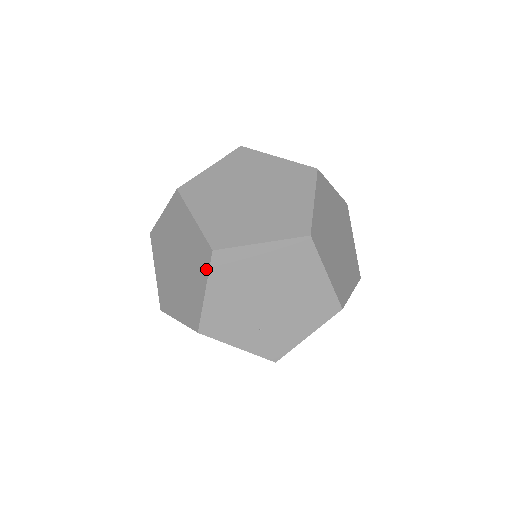
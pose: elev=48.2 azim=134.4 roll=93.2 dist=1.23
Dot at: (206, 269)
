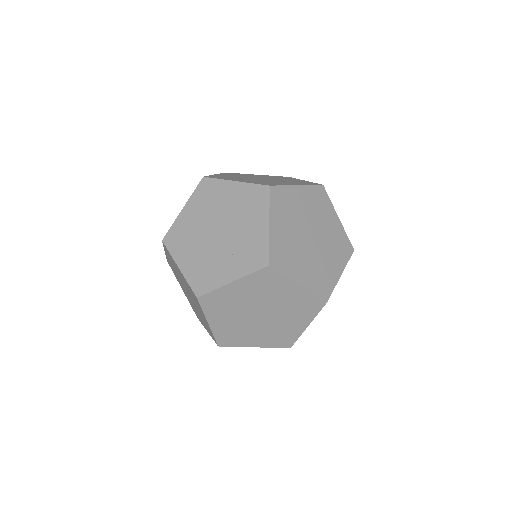
Dot at: (170, 256)
